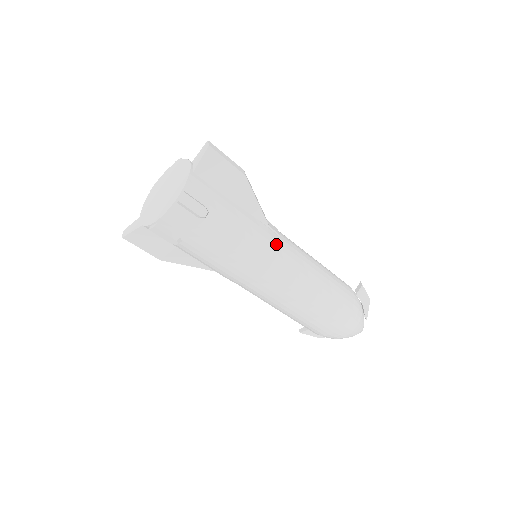
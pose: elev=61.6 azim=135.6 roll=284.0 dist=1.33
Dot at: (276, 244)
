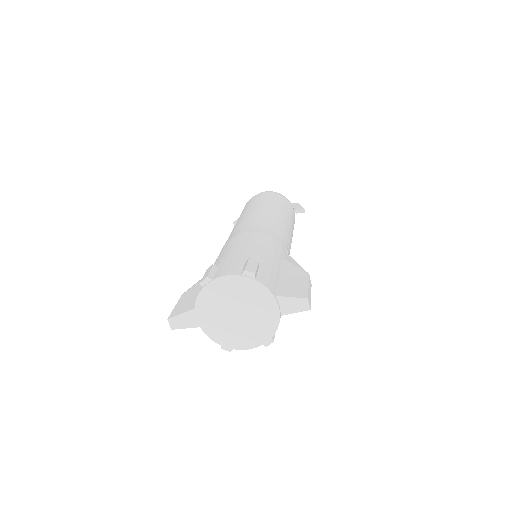
Dot at: occluded
